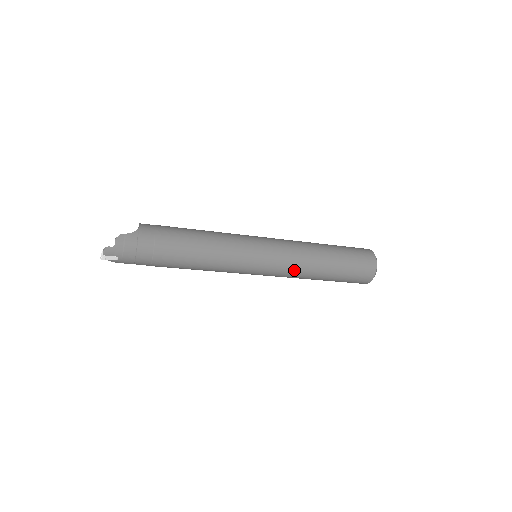
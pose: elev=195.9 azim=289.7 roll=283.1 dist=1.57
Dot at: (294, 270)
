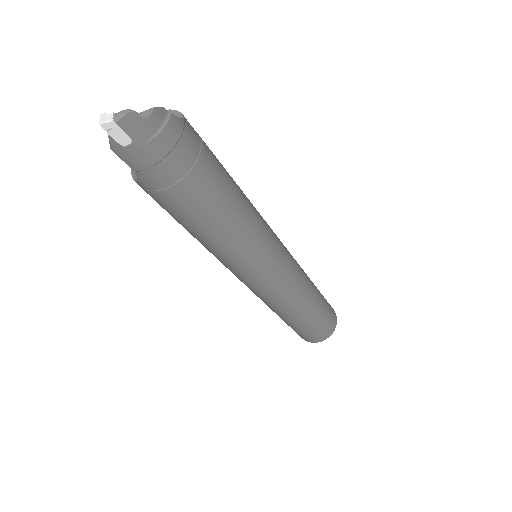
Dot at: (287, 297)
